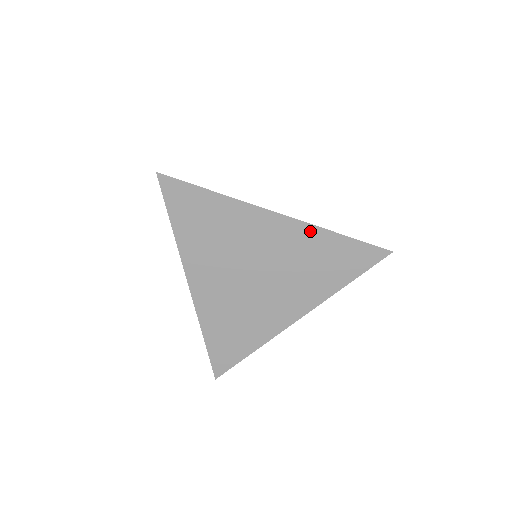
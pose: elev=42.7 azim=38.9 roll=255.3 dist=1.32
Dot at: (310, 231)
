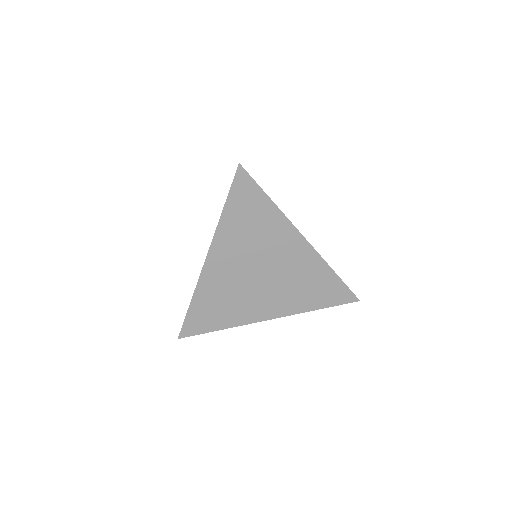
Dot at: (318, 261)
